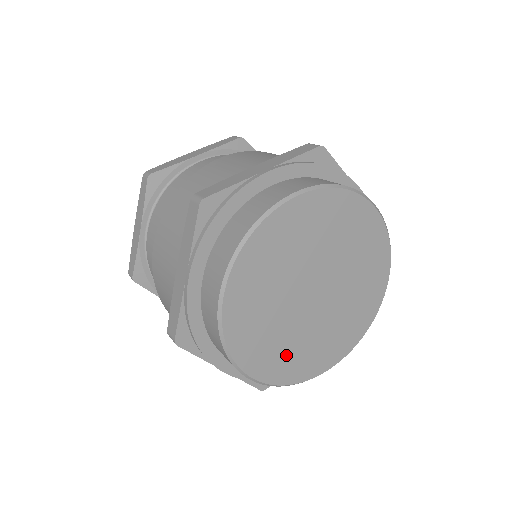
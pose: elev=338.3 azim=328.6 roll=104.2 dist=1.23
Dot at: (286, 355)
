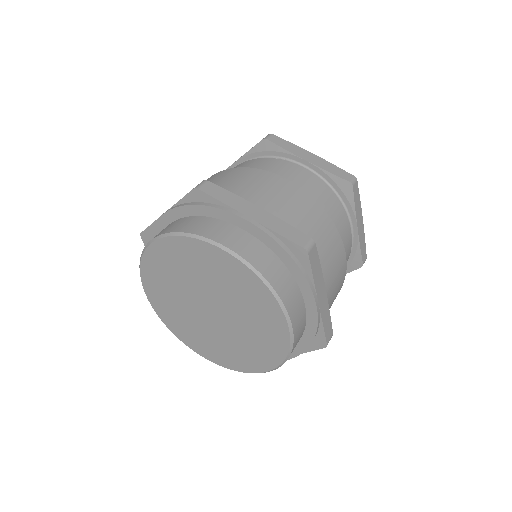
Dot at: (215, 348)
